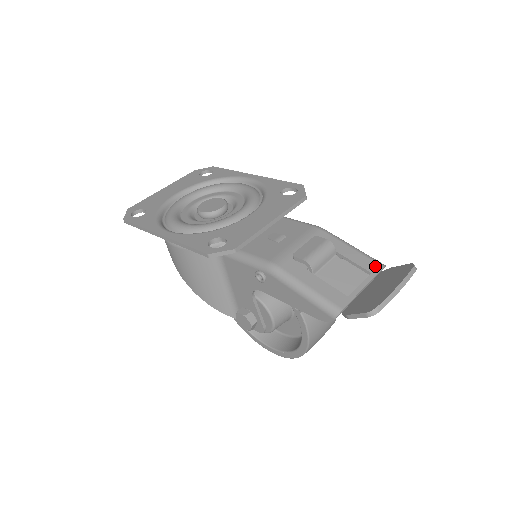
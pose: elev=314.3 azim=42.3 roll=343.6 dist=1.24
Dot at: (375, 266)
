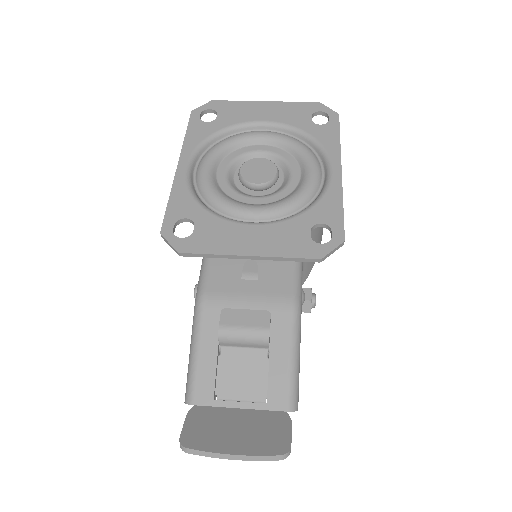
Dot at: (281, 401)
